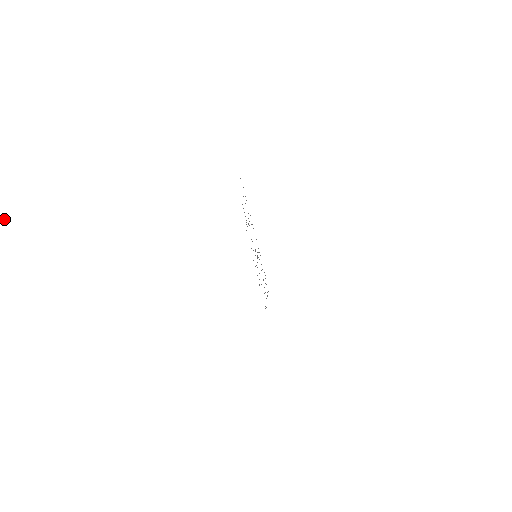
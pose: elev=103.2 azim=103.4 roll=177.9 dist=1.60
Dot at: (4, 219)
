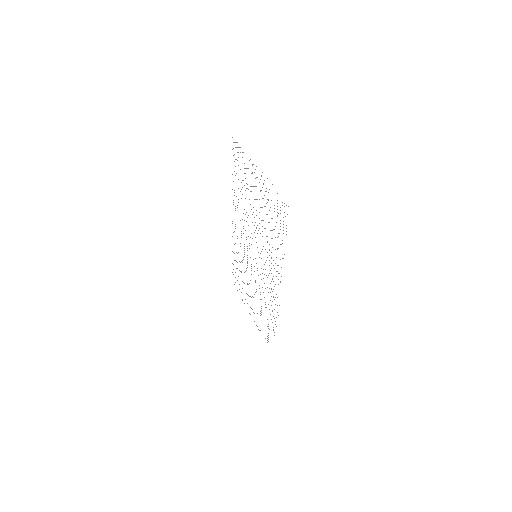
Dot at: out of frame
